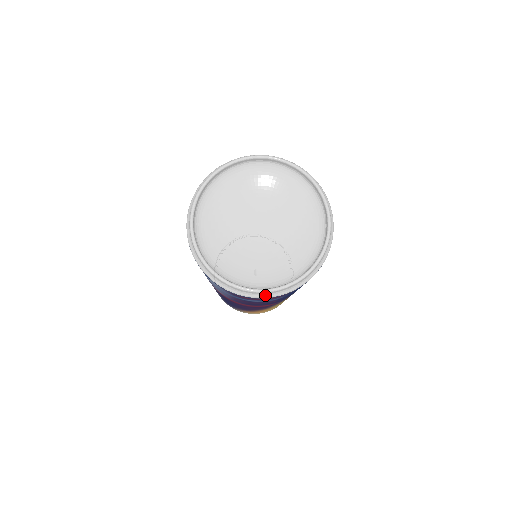
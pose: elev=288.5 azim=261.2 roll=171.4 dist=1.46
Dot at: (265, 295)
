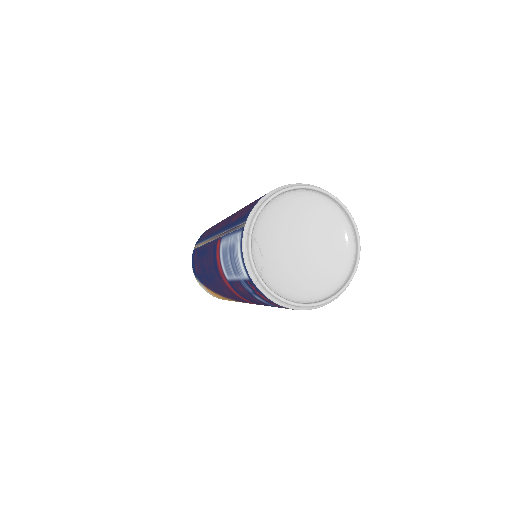
Dot at: (280, 303)
